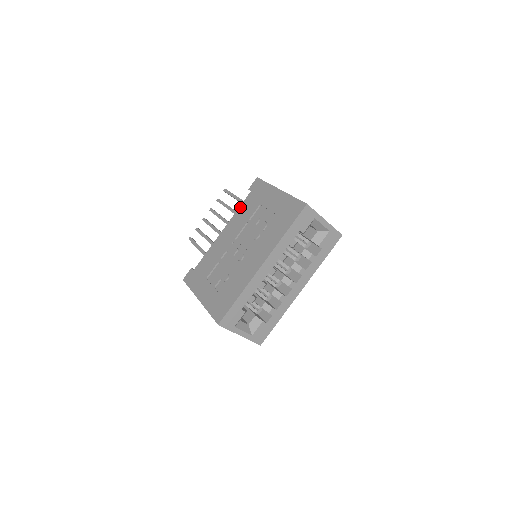
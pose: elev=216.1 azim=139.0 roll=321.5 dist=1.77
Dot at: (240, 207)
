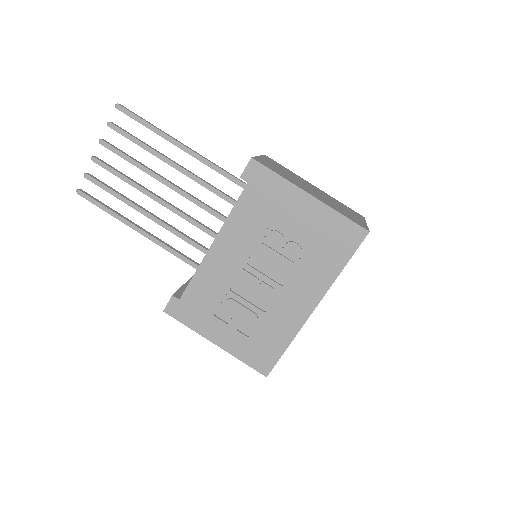
Dot at: (235, 209)
